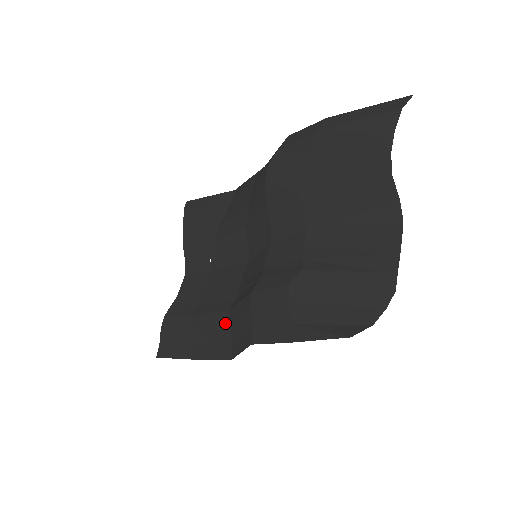
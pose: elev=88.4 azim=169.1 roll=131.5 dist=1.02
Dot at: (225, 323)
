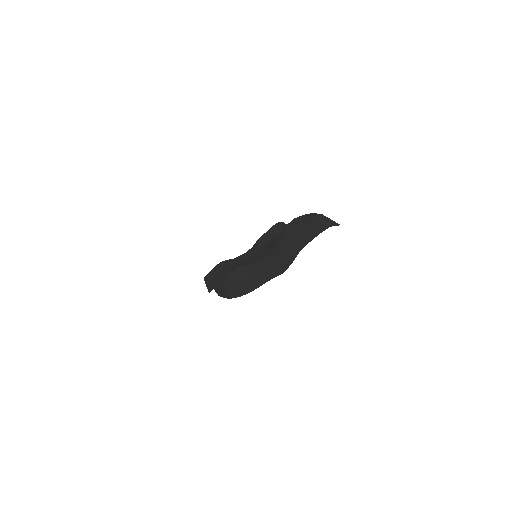
Dot at: occluded
